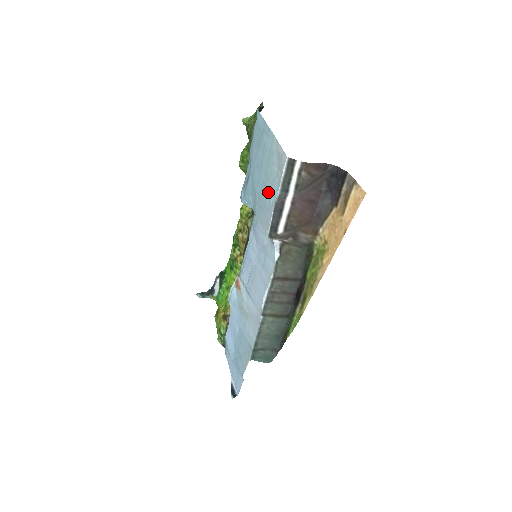
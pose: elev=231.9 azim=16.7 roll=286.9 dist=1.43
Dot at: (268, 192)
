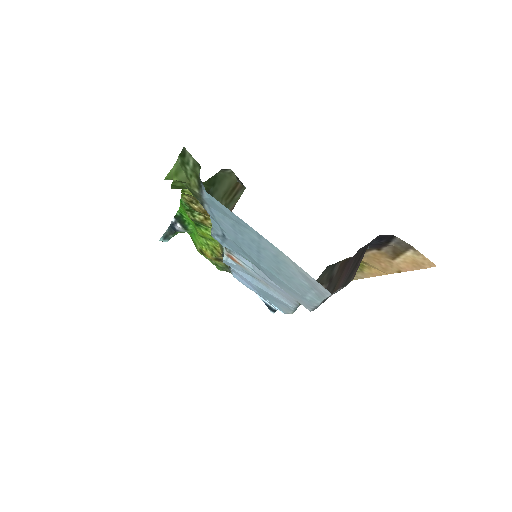
Dot at: (294, 287)
